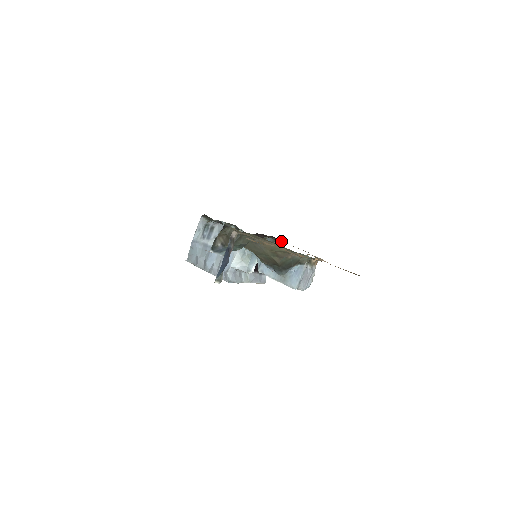
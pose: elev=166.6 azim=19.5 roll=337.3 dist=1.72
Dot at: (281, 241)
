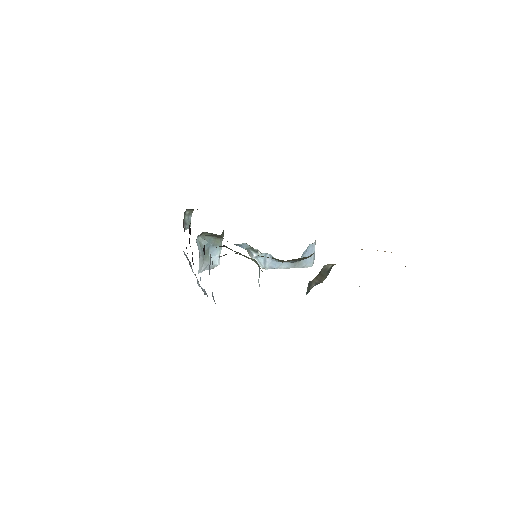
Dot at: occluded
